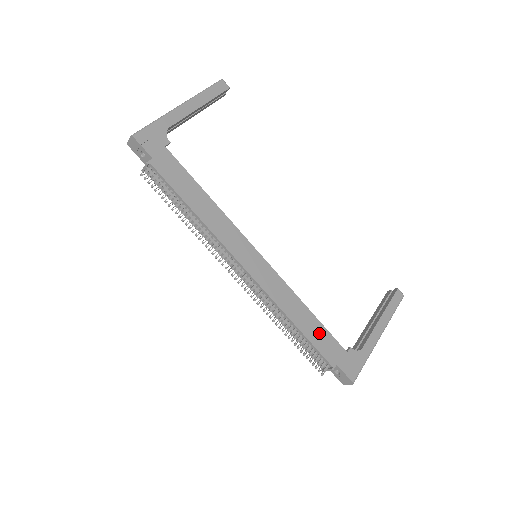
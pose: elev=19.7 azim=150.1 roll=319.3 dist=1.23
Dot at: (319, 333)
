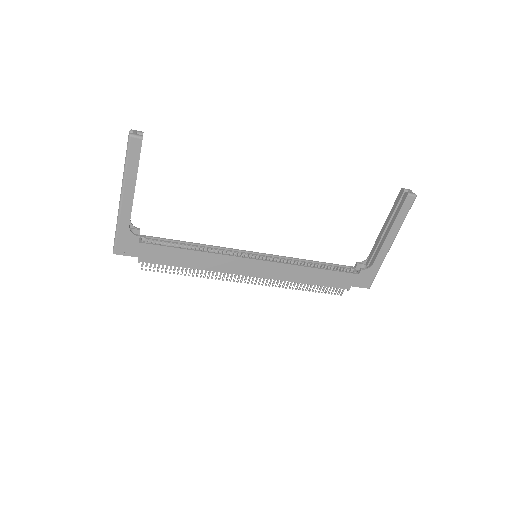
Dot at: (329, 277)
